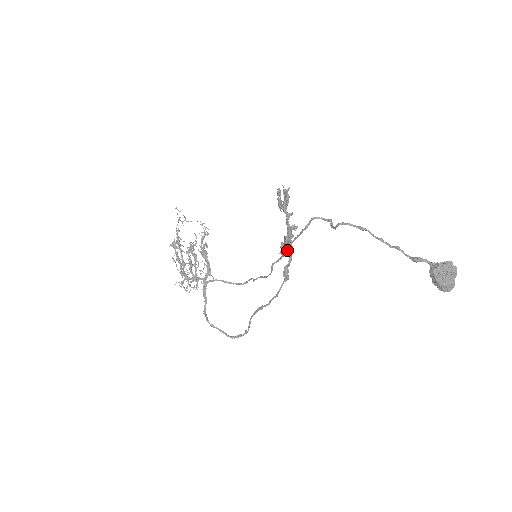
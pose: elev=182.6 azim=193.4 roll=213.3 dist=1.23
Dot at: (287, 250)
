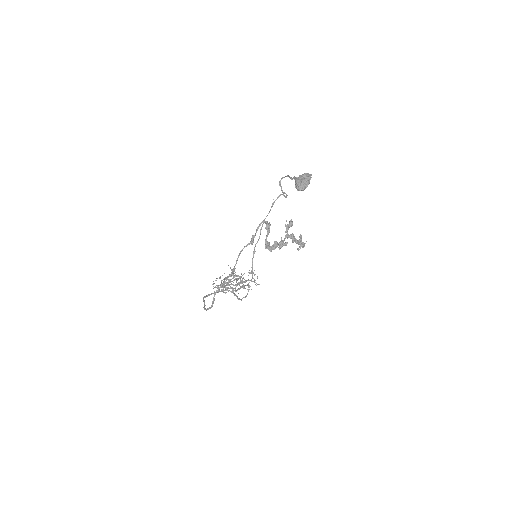
Dot at: occluded
